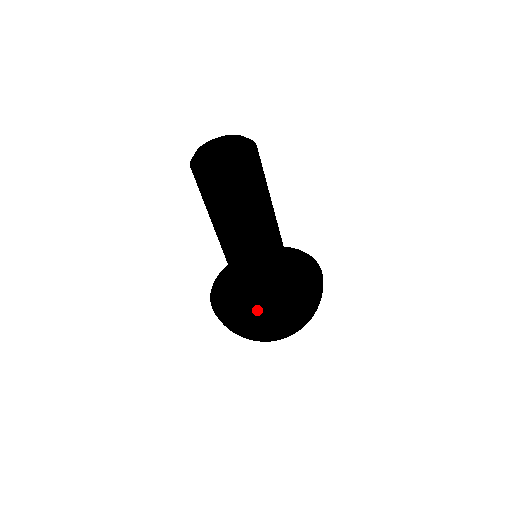
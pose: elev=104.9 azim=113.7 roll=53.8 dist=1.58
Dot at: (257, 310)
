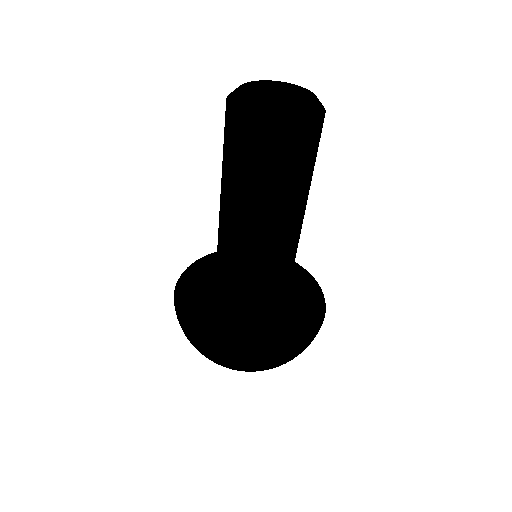
Dot at: (214, 313)
